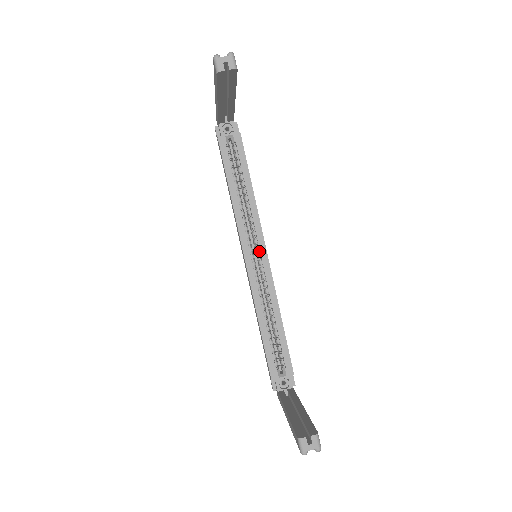
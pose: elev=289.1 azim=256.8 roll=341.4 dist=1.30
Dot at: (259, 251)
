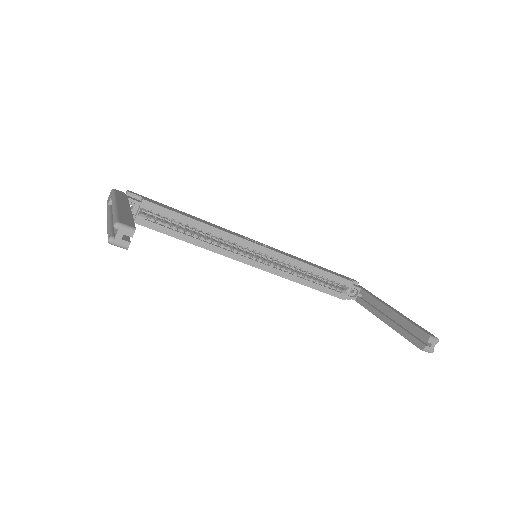
Dot at: (253, 249)
